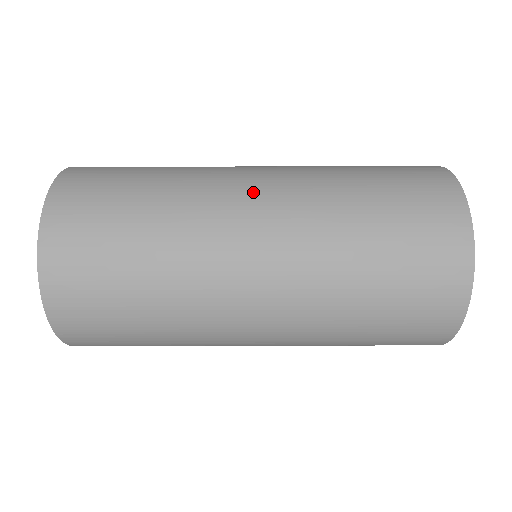
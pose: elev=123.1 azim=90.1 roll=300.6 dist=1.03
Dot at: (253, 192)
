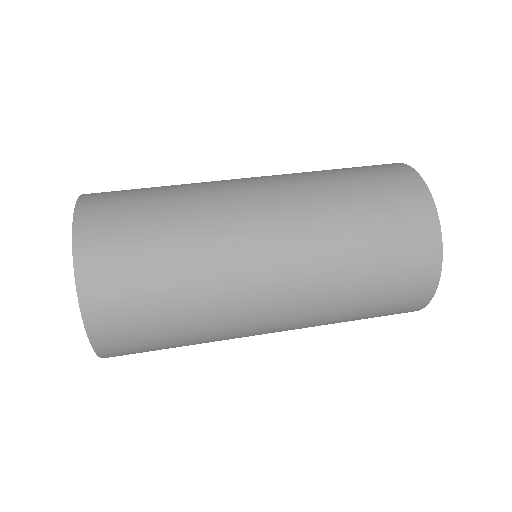
Dot at: (267, 260)
